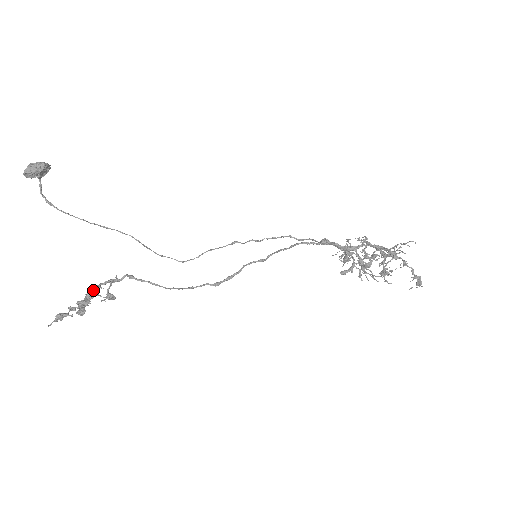
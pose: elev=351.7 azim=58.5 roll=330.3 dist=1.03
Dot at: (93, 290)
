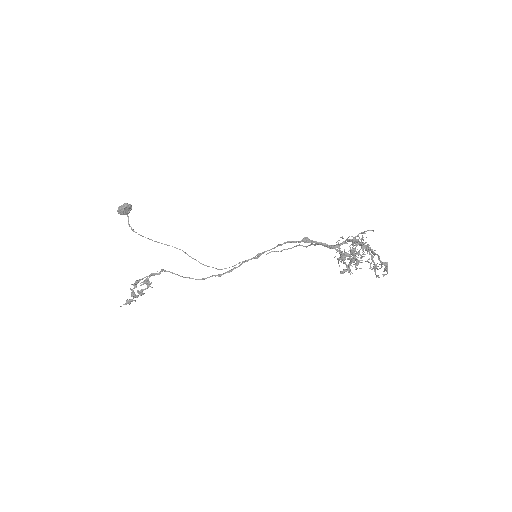
Dot at: (140, 279)
